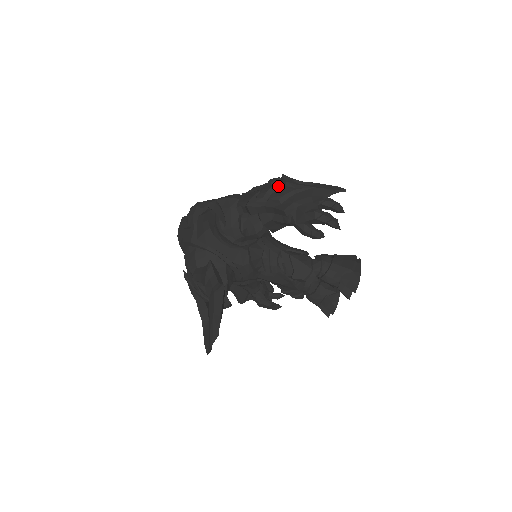
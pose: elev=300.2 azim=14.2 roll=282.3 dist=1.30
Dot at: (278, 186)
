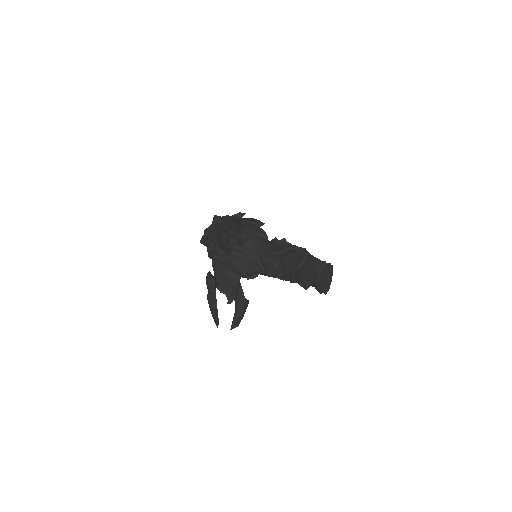
Dot at: (211, 227)
